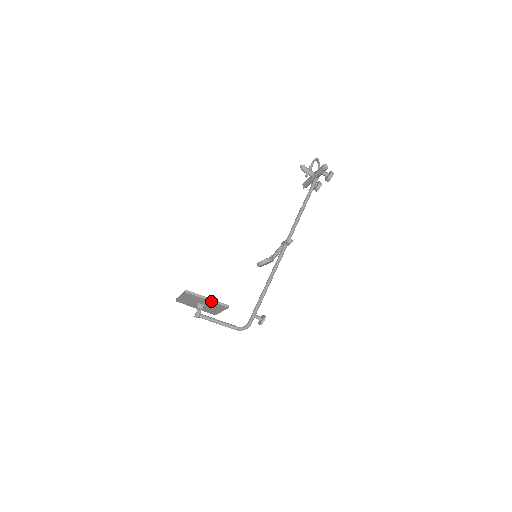
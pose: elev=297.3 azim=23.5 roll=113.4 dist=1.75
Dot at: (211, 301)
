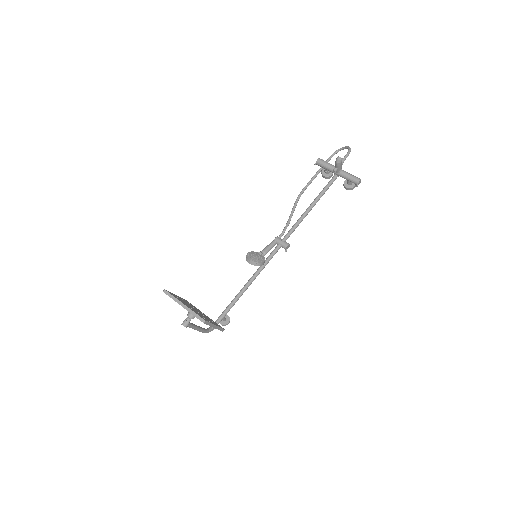
Dot at: (216, 328)
